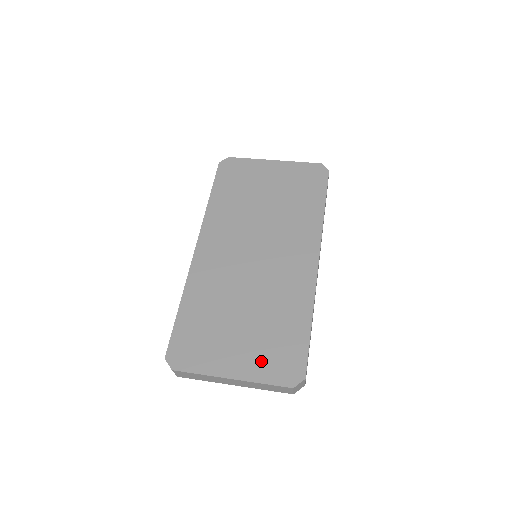
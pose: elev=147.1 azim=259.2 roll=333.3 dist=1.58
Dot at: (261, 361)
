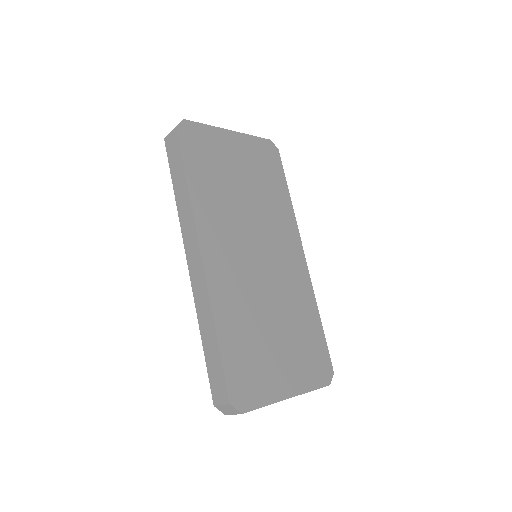
Dot at: (304, 370)
